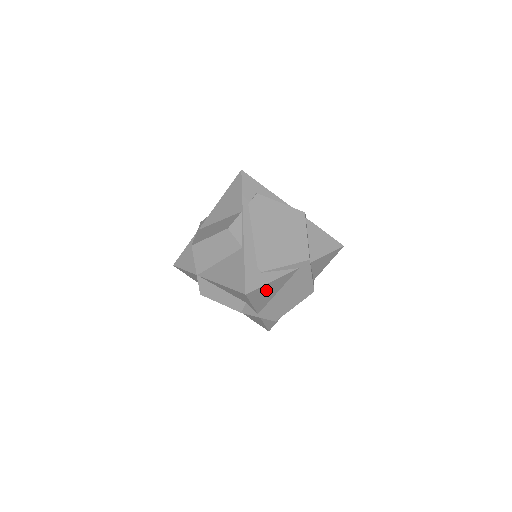
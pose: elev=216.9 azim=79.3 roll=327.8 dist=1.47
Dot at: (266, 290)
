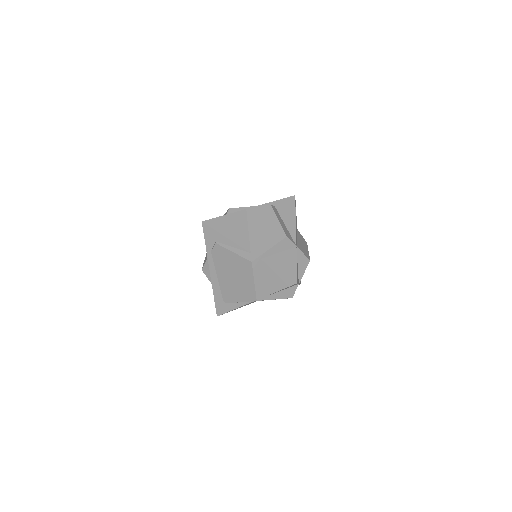
Dot at: occluded
